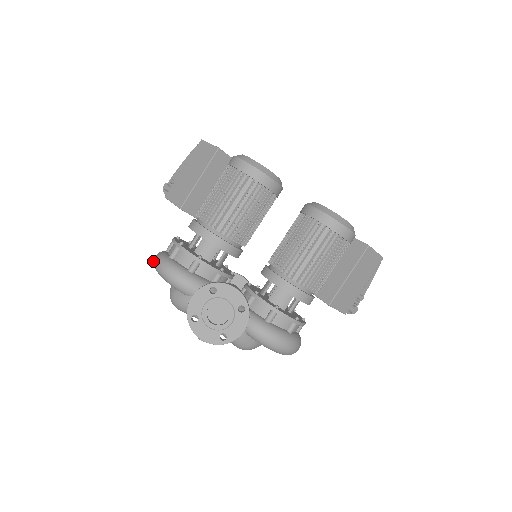
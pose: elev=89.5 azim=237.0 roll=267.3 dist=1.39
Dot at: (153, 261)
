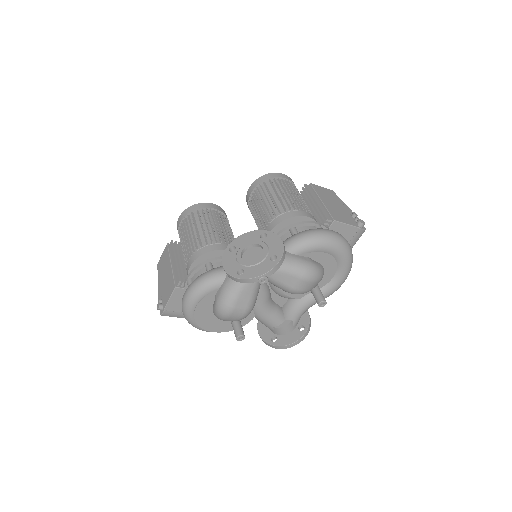
Dot at: (183, 313)
